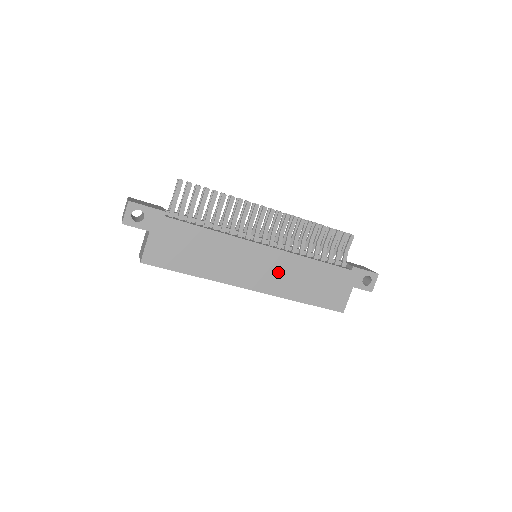
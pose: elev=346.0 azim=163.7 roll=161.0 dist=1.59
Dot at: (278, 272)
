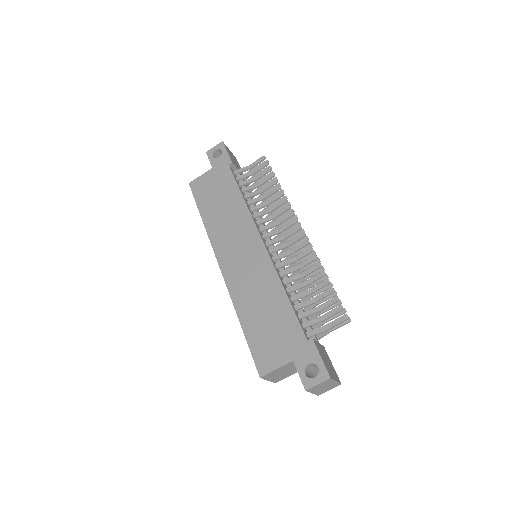
Dot at: (250, 273)
